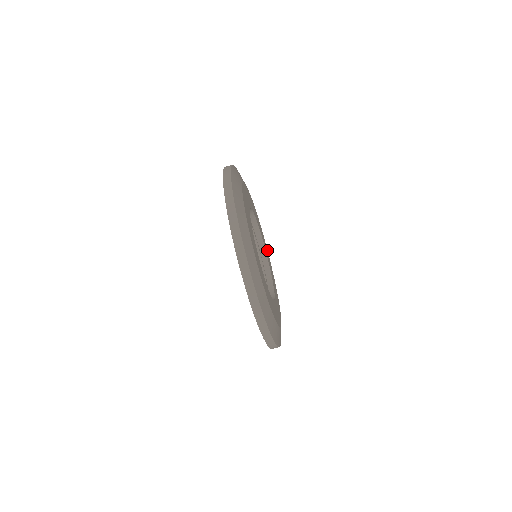
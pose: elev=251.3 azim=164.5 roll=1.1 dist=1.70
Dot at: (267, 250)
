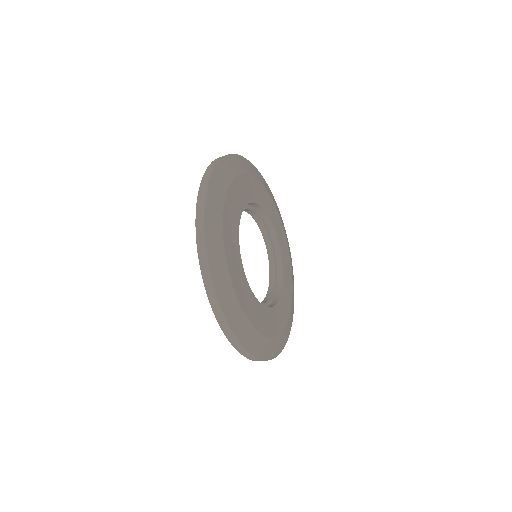
Dot at: (268, 194)
